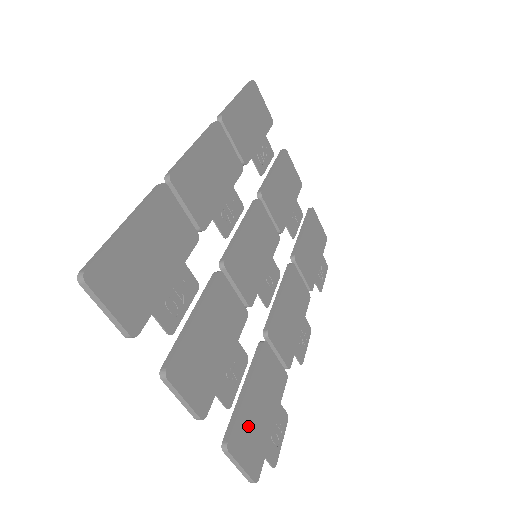
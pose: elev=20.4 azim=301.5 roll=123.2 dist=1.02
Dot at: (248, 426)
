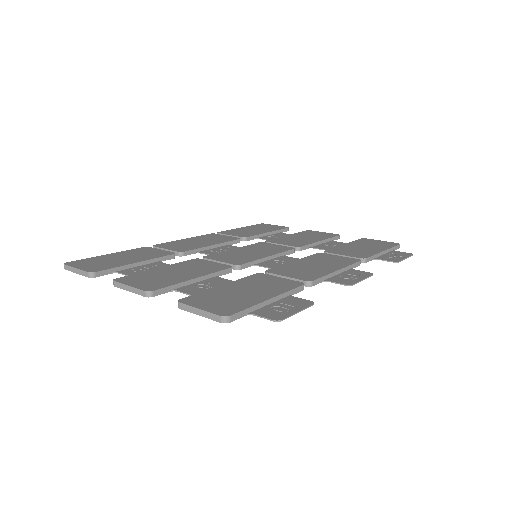
Dot at: (217, 297)
